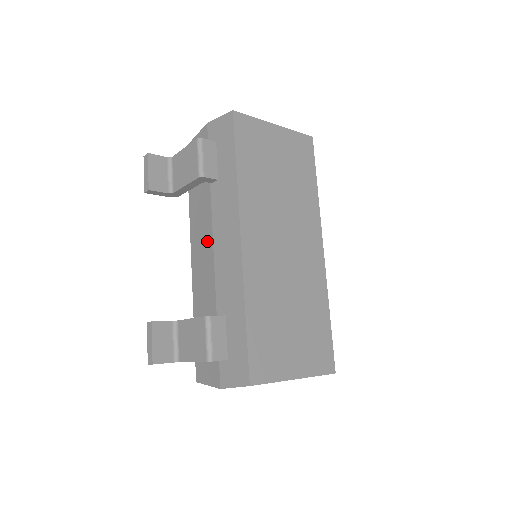
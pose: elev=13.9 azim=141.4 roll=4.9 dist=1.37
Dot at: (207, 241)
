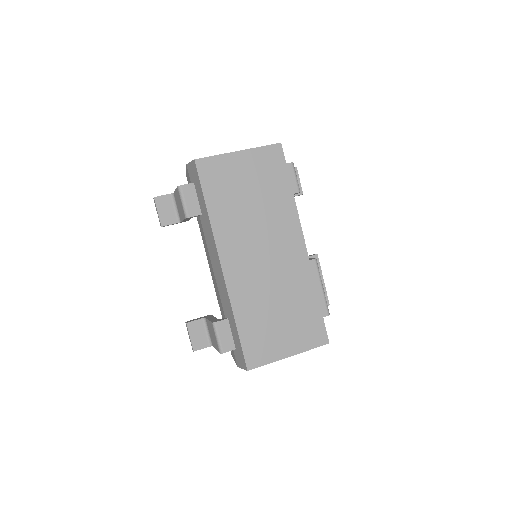
Dot at: (209, 259)
